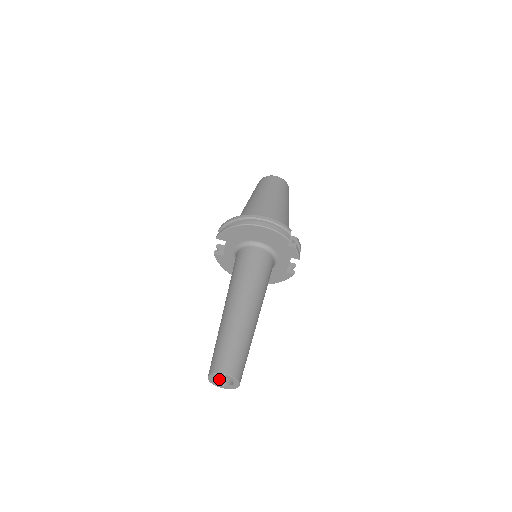
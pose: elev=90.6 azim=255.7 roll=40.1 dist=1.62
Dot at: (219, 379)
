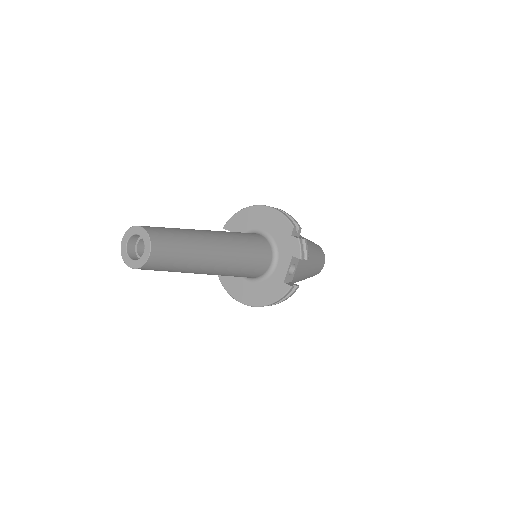
Dot at: (133, 255)
